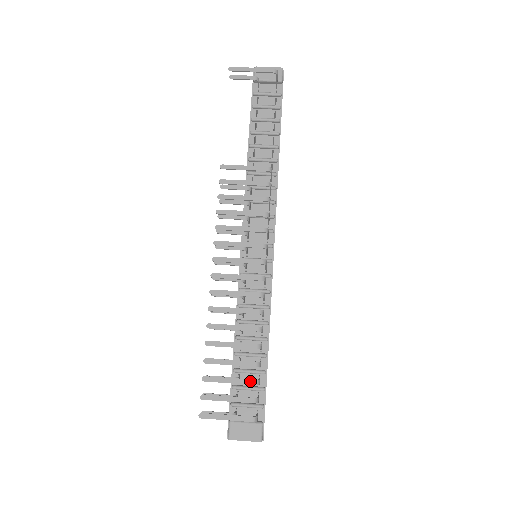
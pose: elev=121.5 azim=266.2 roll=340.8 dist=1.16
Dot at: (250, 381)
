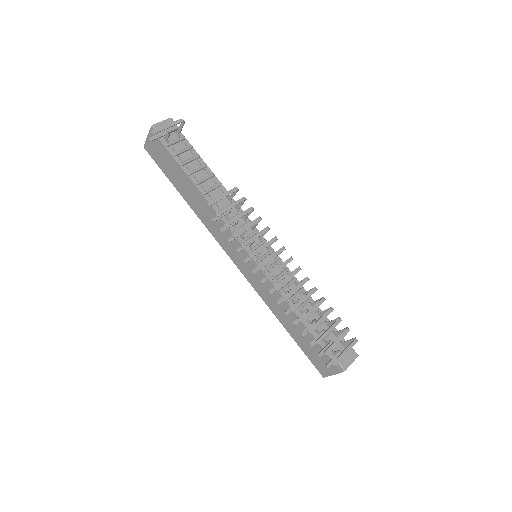
Dot at: (338, 321)
